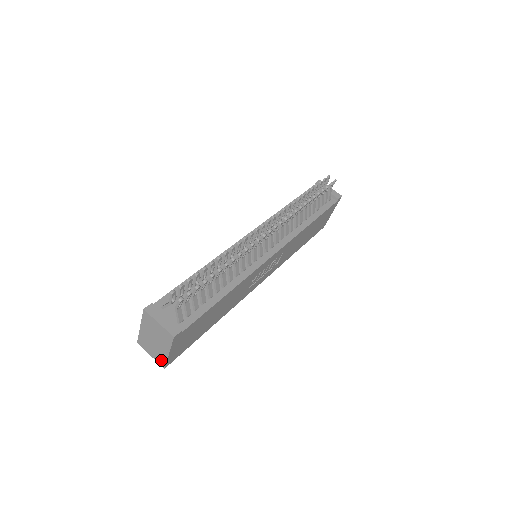
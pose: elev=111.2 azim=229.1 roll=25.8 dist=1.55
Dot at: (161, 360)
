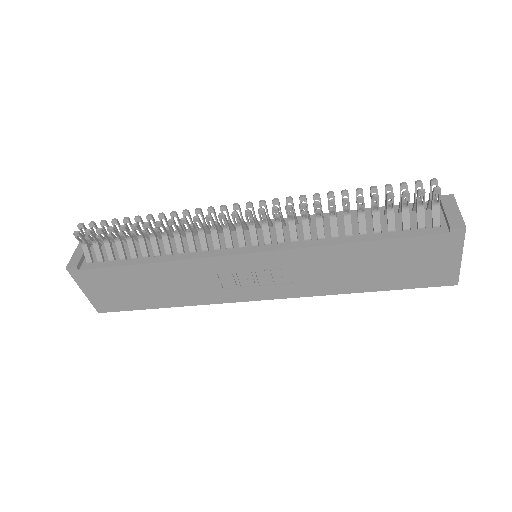
Dot at: occluded
